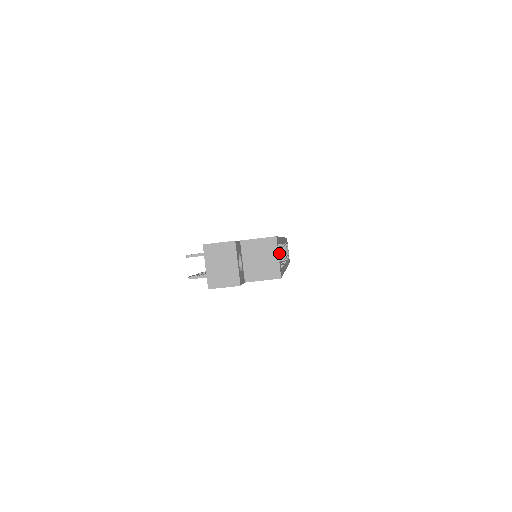
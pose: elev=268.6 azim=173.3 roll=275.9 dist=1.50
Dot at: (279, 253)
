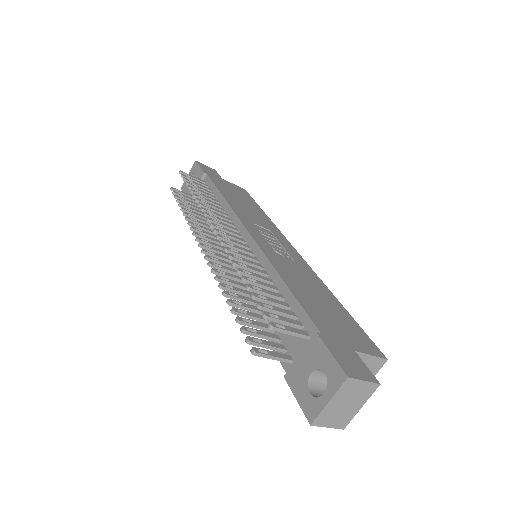
Dot at: occluded
